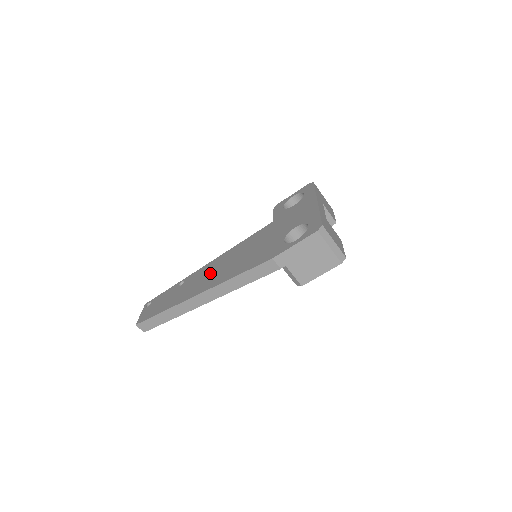
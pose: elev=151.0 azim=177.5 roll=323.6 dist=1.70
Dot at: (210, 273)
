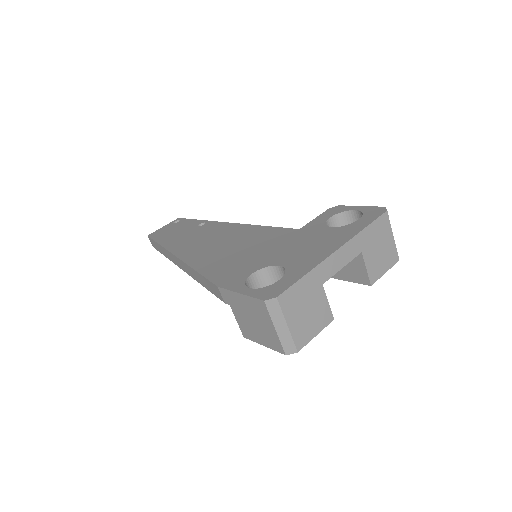
Dot at: (210, 239)
